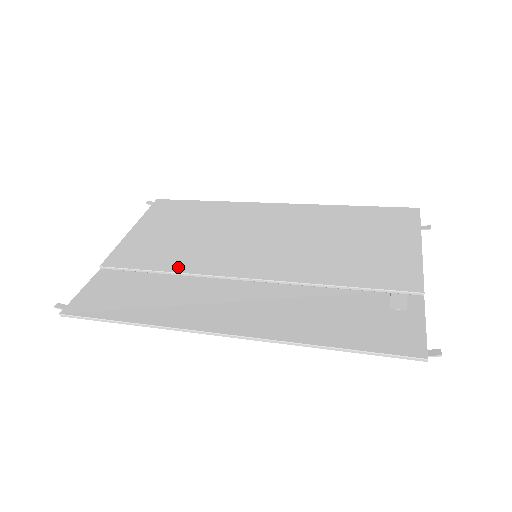
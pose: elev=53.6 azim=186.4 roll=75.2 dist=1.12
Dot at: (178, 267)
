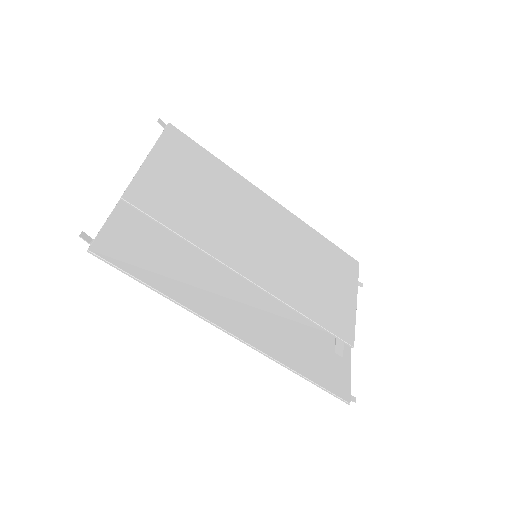
Dot at: (198, 239)
